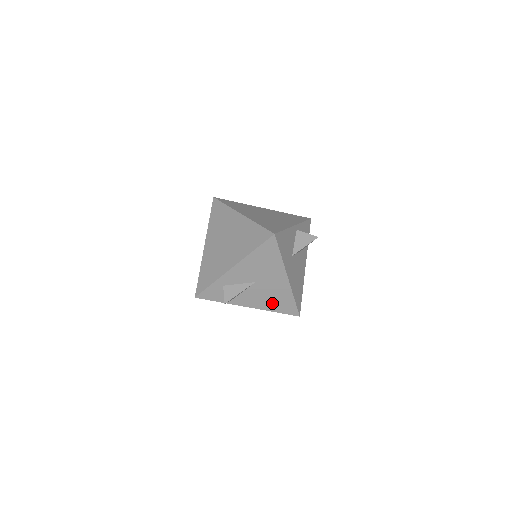
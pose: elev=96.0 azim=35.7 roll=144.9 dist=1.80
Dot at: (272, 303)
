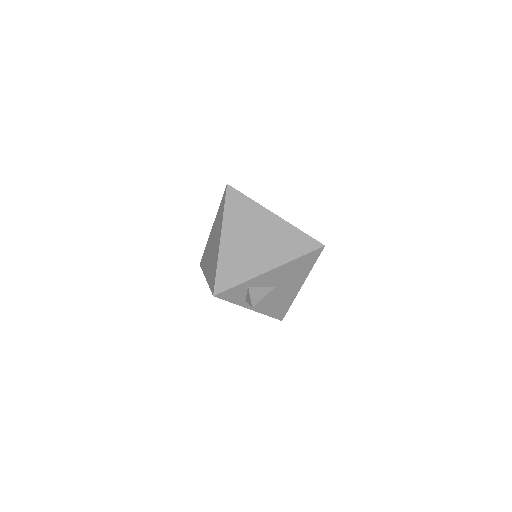
Dot at: (272, 307)
